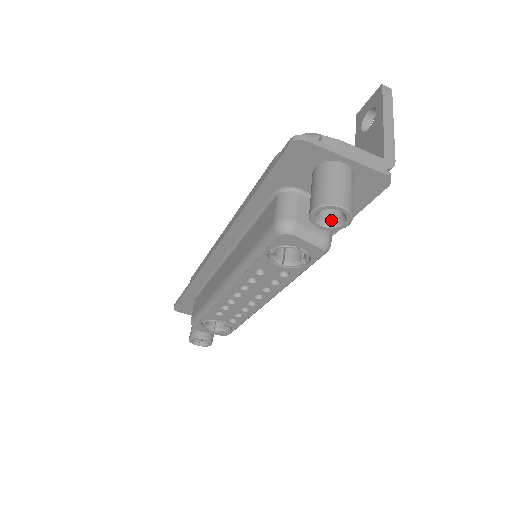
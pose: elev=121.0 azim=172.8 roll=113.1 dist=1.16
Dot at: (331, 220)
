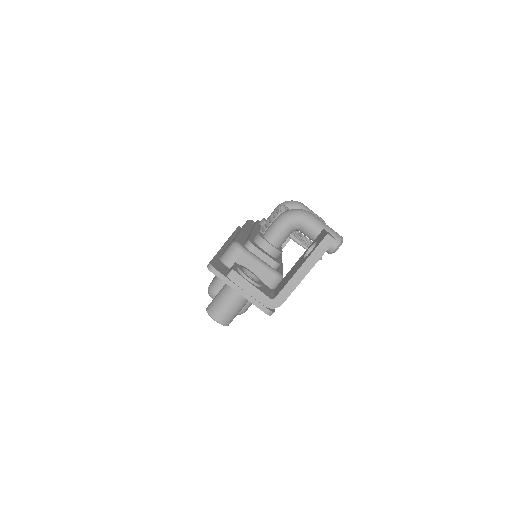
Dot at: occluded
